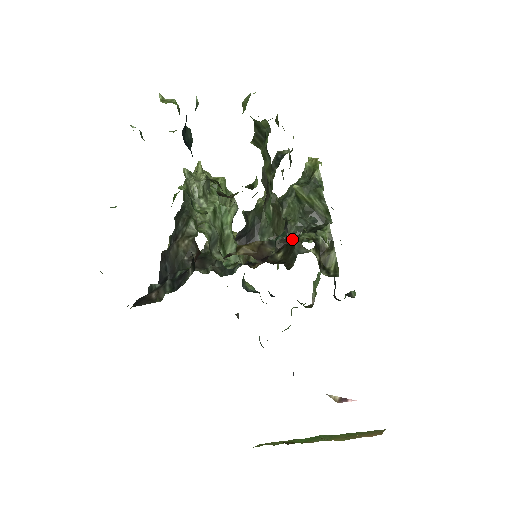
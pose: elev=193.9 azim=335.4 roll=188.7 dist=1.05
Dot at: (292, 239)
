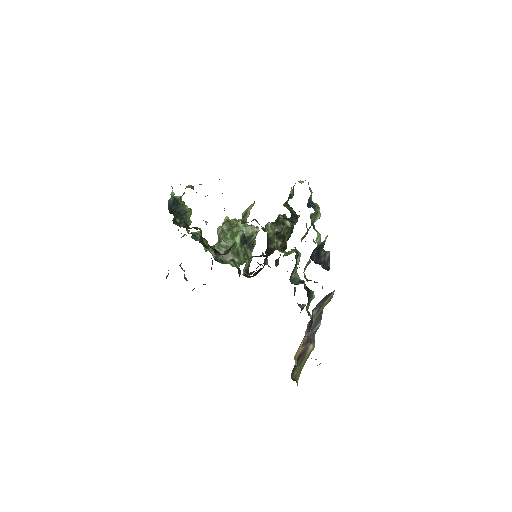
Dot at: occluded
